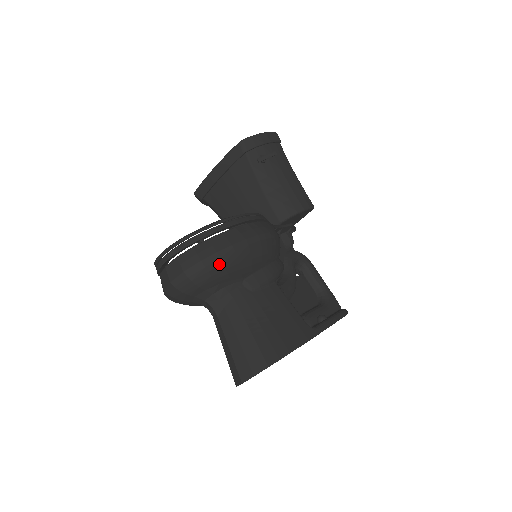
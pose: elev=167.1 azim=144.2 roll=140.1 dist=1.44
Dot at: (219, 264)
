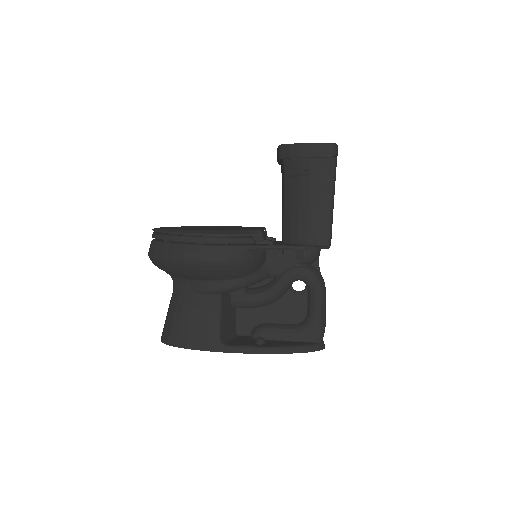
Dot at: (163, 264)
